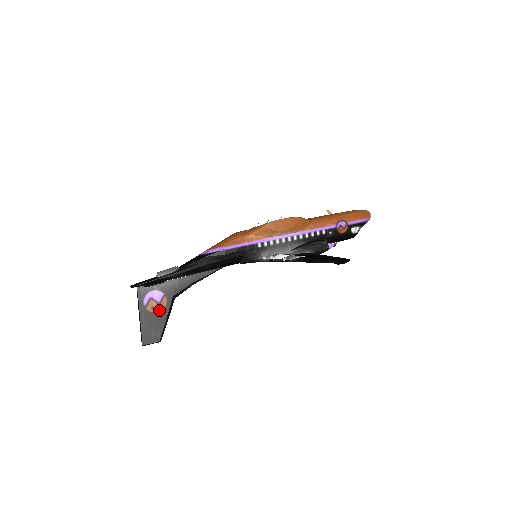
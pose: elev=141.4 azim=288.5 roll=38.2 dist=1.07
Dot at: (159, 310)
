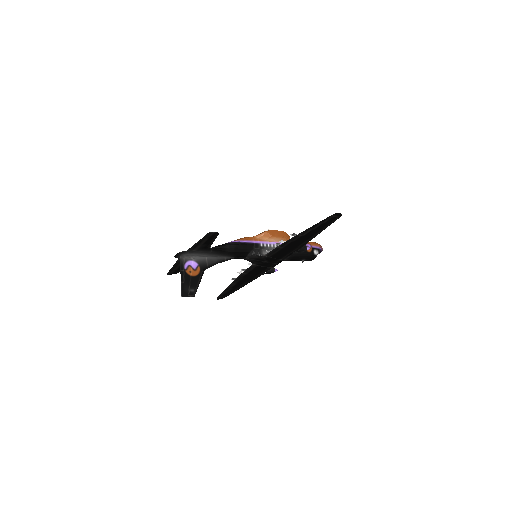
Dot at: (194, 275)
